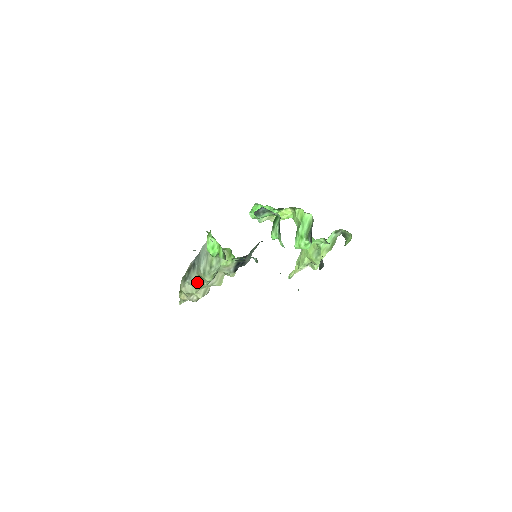
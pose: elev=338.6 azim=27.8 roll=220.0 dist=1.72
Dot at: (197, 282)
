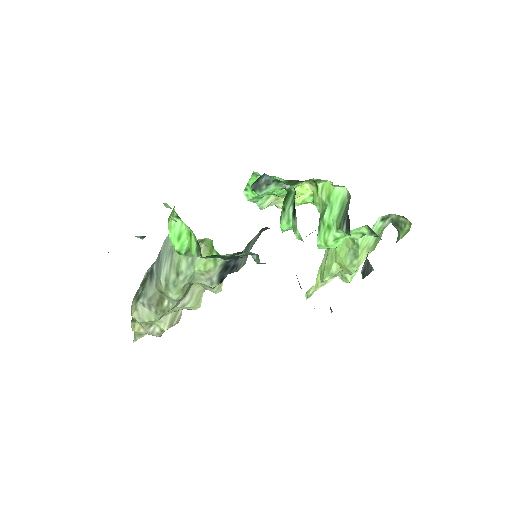
Dot at: (157, 302)
